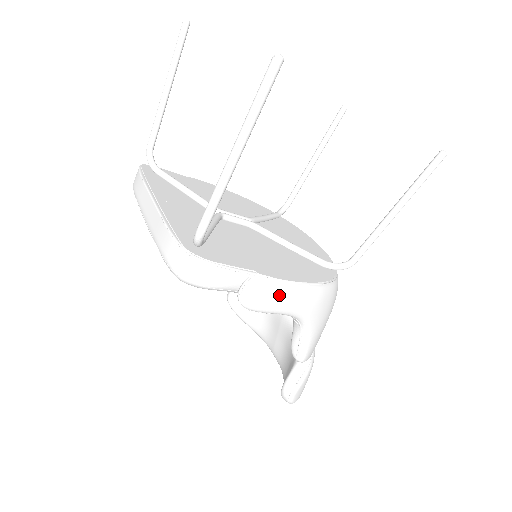
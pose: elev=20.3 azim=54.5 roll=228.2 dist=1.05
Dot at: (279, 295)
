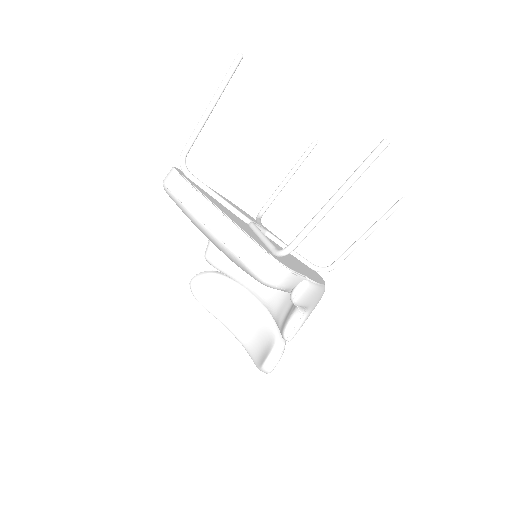
Dot at: (313, 294)
